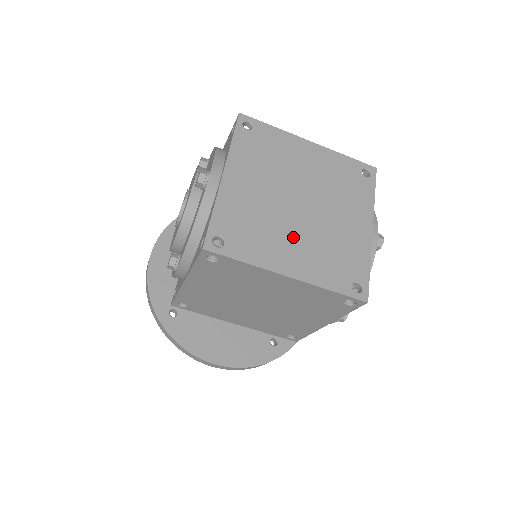
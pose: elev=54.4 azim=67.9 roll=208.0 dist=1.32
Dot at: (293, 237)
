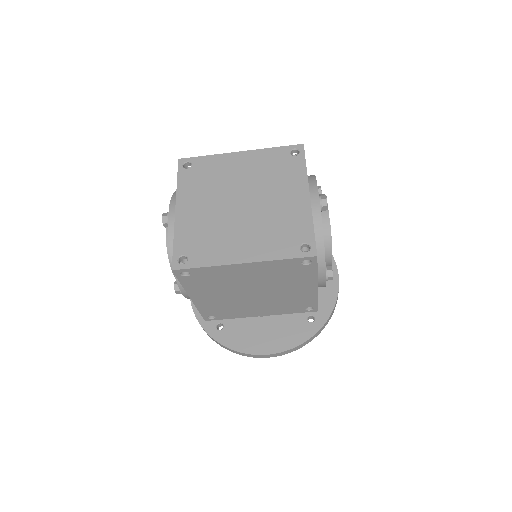
Dot at: (240, 232)
